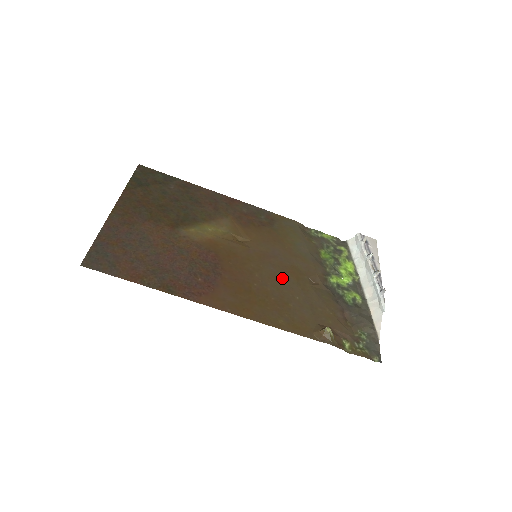
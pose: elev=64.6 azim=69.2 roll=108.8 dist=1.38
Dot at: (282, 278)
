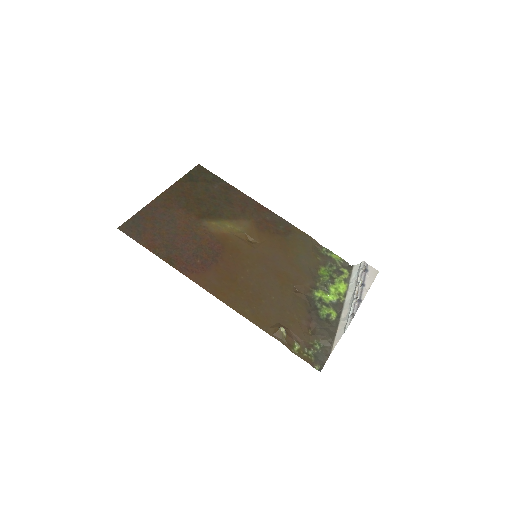
Dot at: (269, 279)
